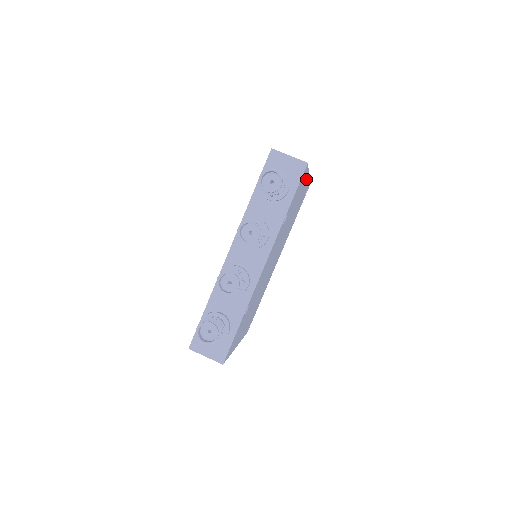
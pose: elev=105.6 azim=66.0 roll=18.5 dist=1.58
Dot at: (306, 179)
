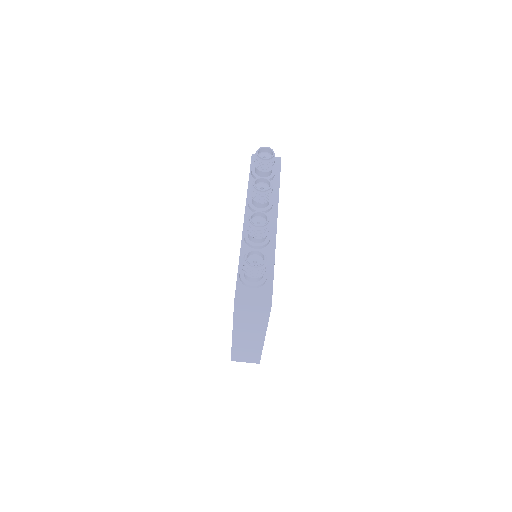
Dot at: occluded
